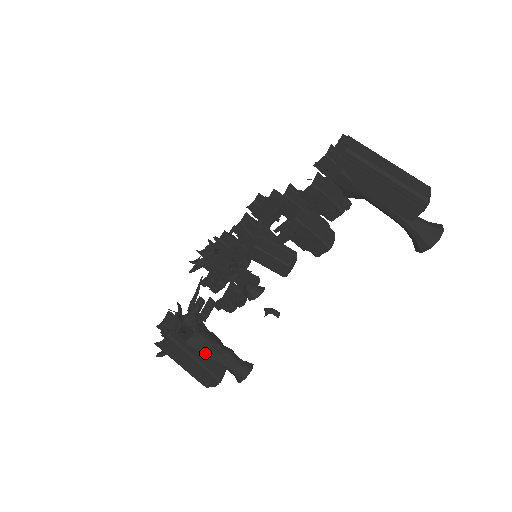
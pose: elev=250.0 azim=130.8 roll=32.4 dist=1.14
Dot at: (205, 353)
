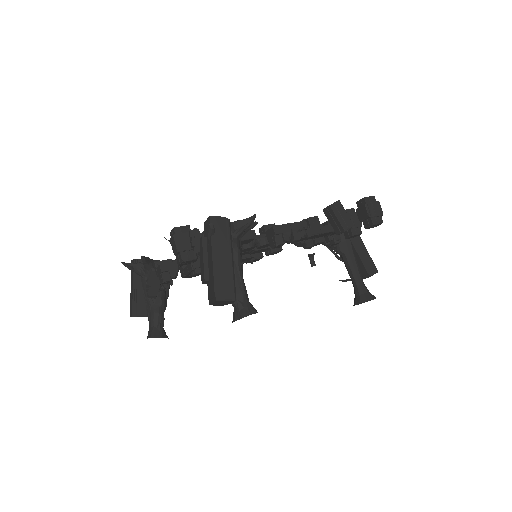
Dot at: (239, 262)
